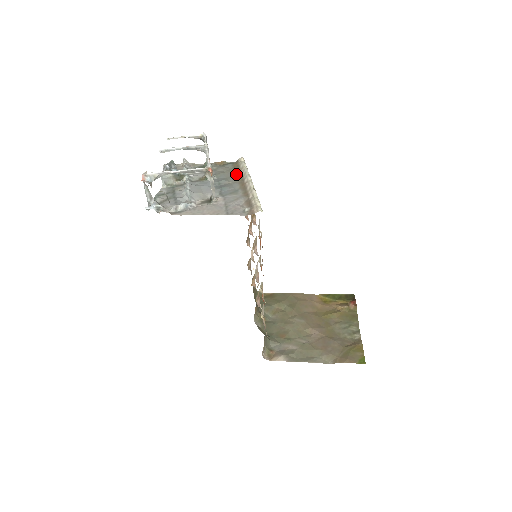
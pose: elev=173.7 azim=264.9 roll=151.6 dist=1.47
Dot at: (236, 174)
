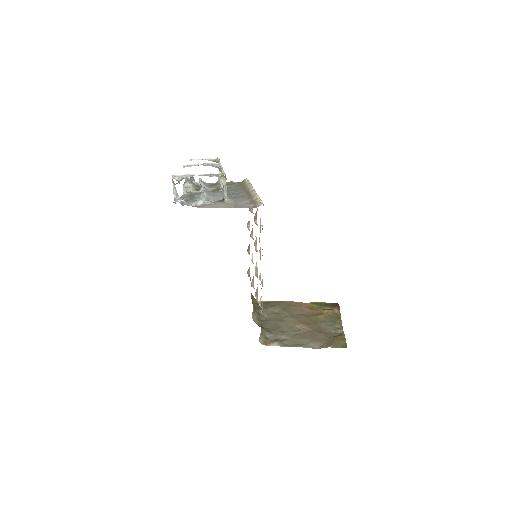
Dot at: (242, 188)
